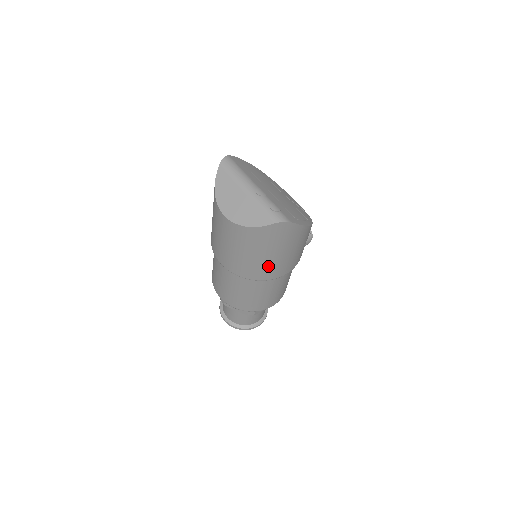
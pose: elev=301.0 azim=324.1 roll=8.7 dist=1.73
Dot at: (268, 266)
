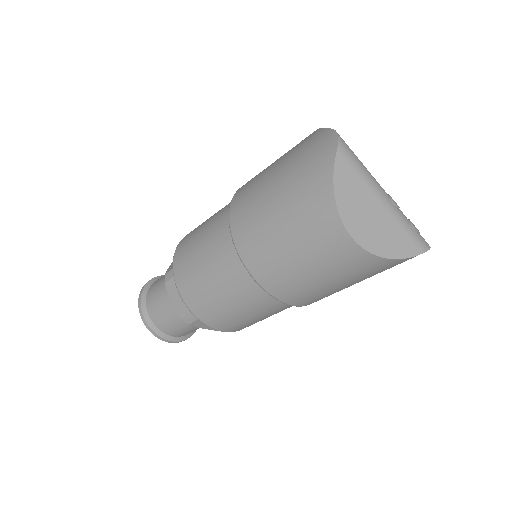
Dot at: occluded
